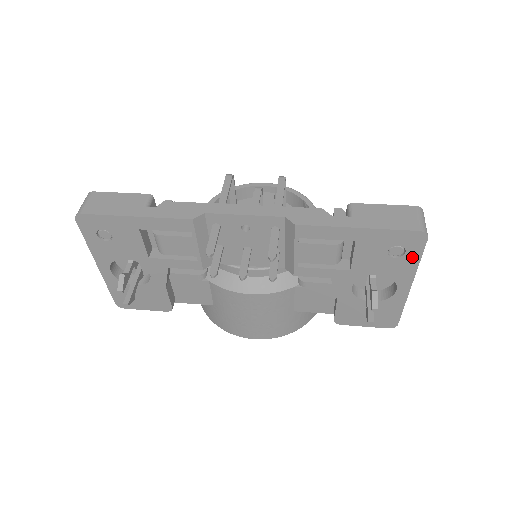
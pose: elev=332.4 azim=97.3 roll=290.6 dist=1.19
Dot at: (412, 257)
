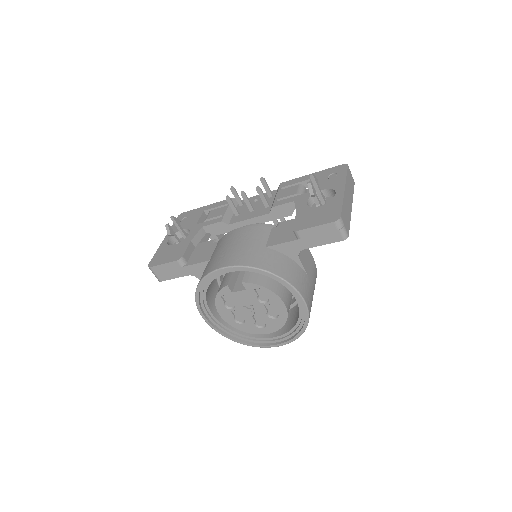
Dot at: (342, 175)
